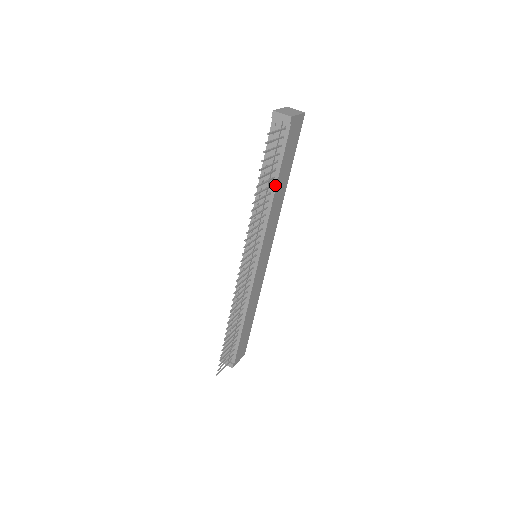
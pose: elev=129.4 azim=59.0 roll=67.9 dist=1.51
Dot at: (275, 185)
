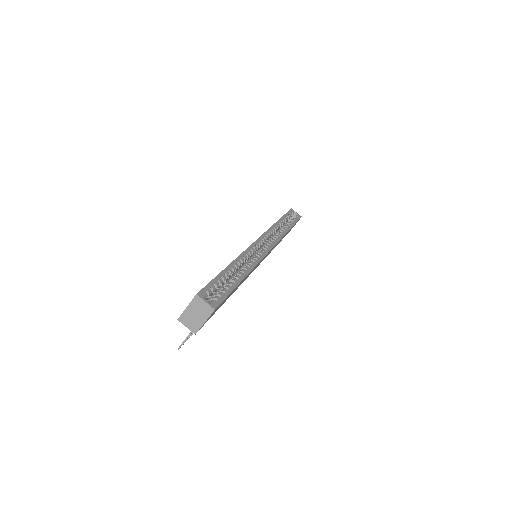
Dot at: occluded
